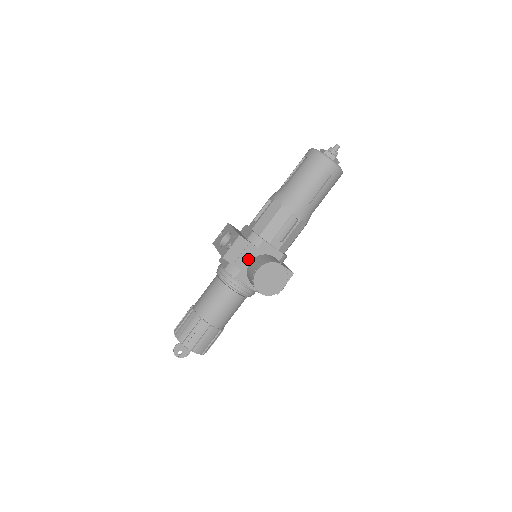
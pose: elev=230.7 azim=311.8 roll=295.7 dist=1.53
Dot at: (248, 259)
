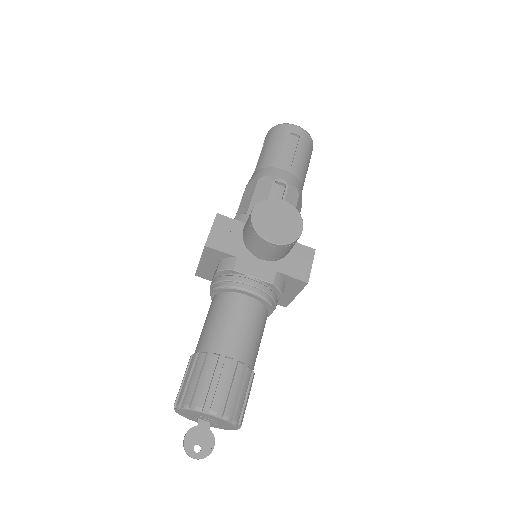
Dot at: (242, 241)
